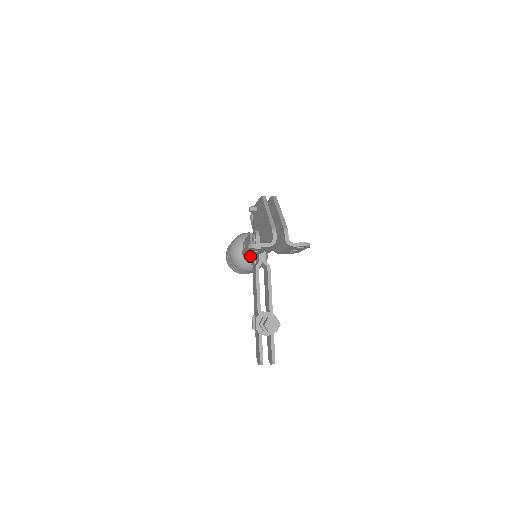
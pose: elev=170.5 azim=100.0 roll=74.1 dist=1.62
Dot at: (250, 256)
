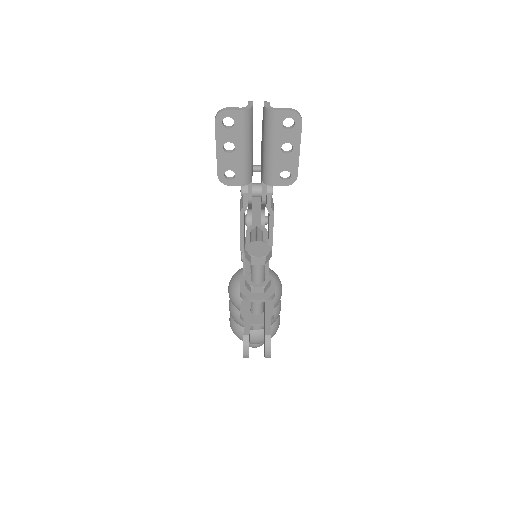
Dot at: occluded
